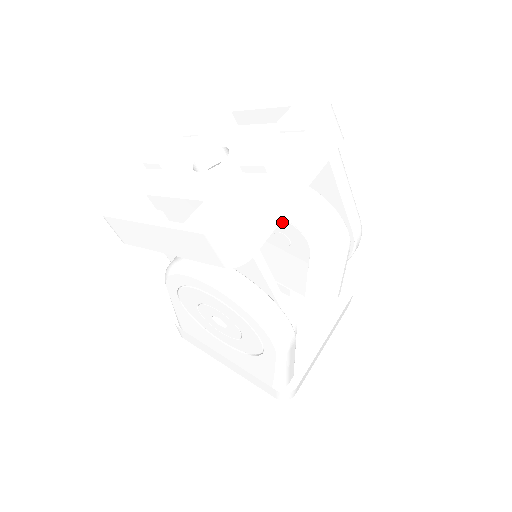
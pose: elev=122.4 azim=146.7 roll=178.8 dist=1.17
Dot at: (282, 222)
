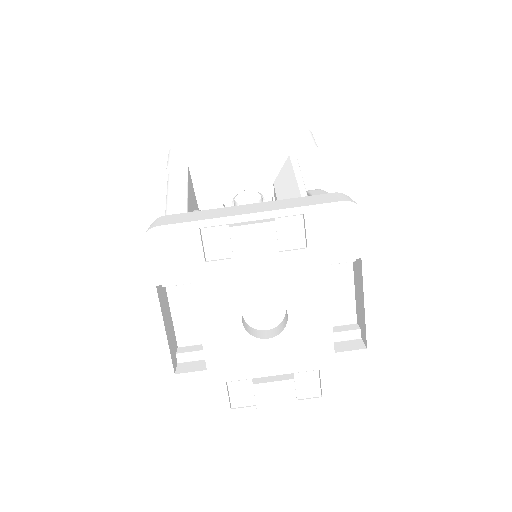
Dot at: occluded
